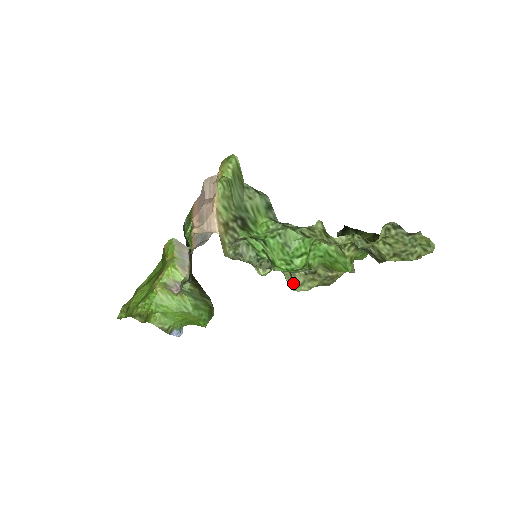
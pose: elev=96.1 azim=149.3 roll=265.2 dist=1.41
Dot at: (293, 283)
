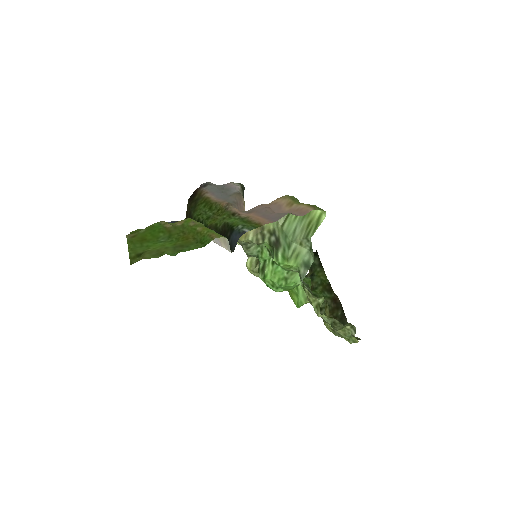
Dot at: (253, 267)
